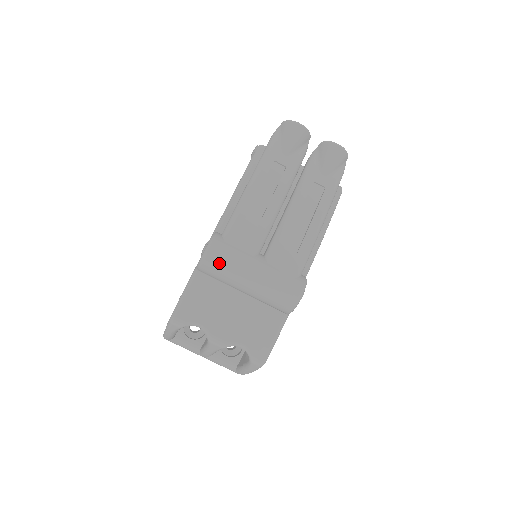
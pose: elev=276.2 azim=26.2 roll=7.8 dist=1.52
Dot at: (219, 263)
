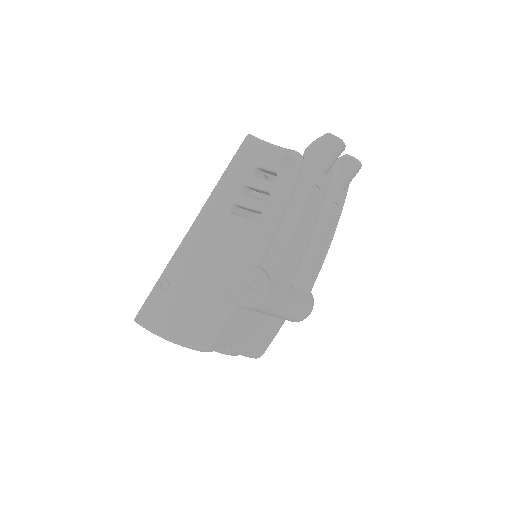
Dot at: (267, 306)
